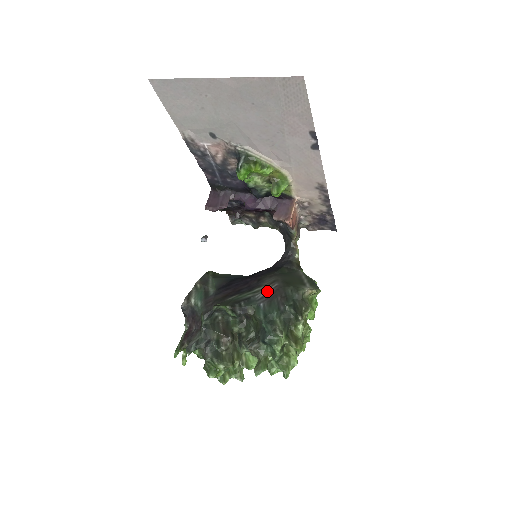
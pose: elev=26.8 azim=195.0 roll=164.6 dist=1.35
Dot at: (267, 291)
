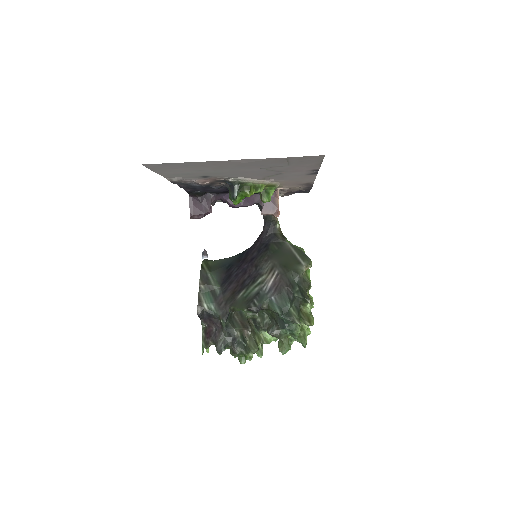
Dot at: (272, 282)
